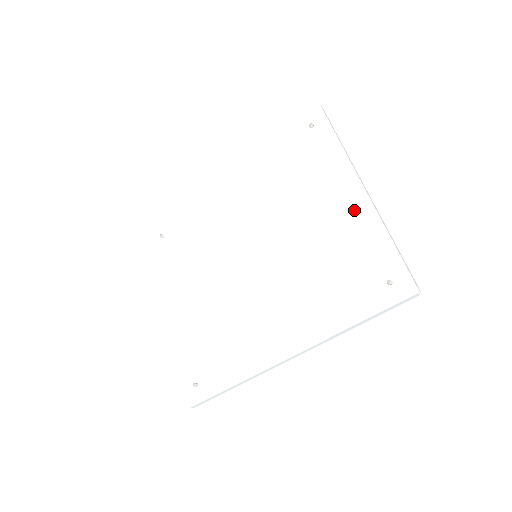
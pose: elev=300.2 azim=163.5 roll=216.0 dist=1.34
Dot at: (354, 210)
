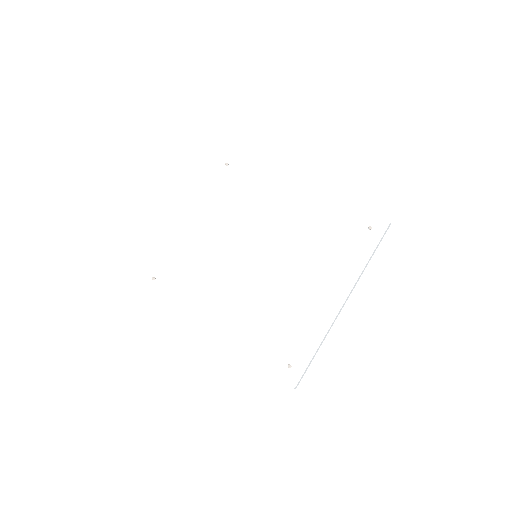
Dot at: (324, 308)
